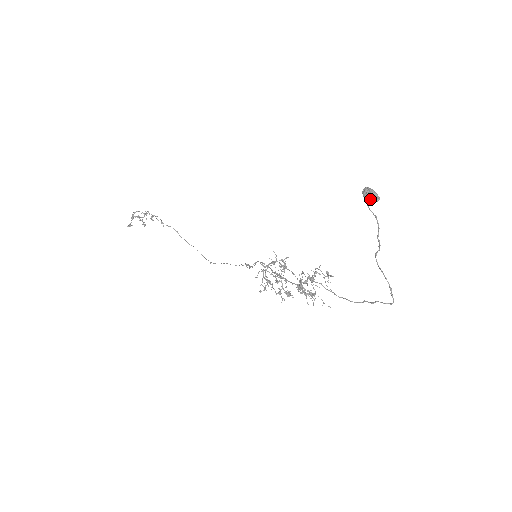
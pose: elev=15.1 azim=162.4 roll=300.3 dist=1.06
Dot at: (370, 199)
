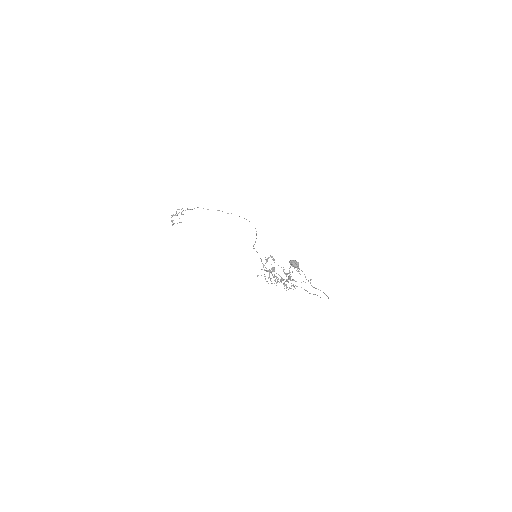
Dot at: (294, 267)
